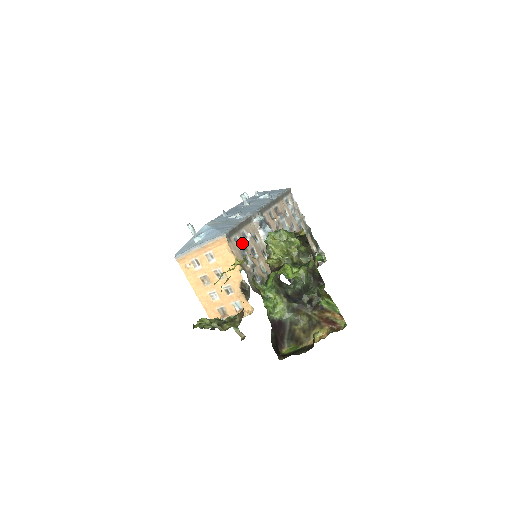
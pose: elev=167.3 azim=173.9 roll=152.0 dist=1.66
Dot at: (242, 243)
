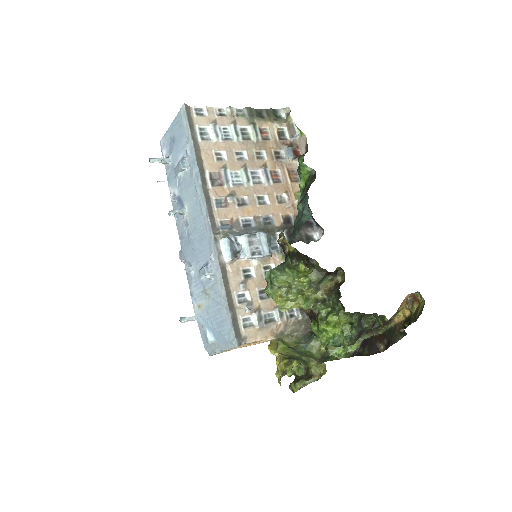
Dot at: (251, 314)
